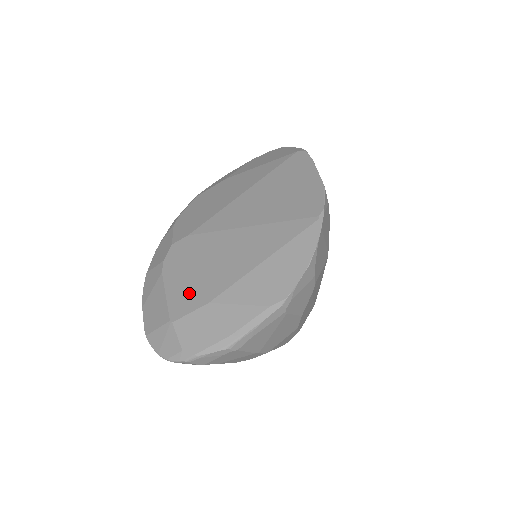
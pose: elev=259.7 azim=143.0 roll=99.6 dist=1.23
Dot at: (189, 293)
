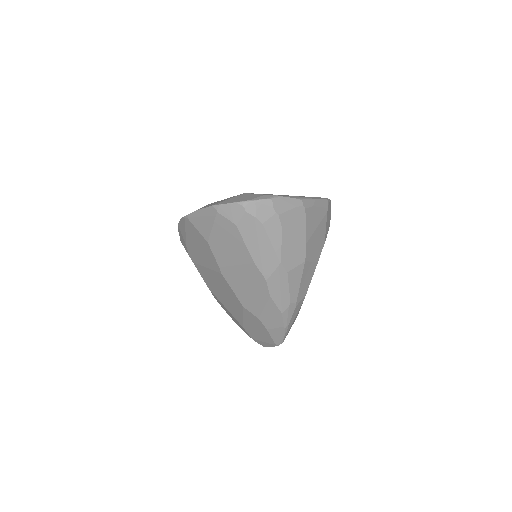
Dot at: occluded
